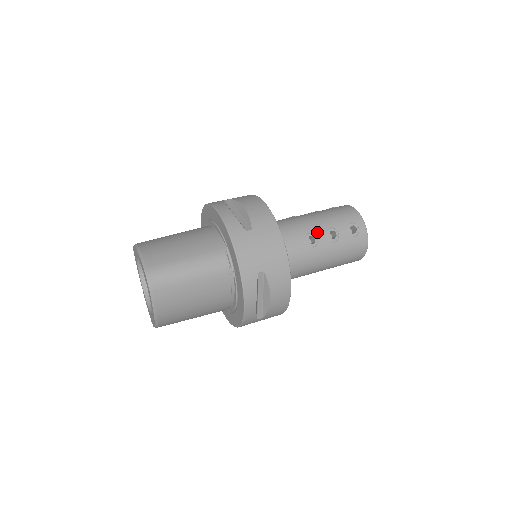
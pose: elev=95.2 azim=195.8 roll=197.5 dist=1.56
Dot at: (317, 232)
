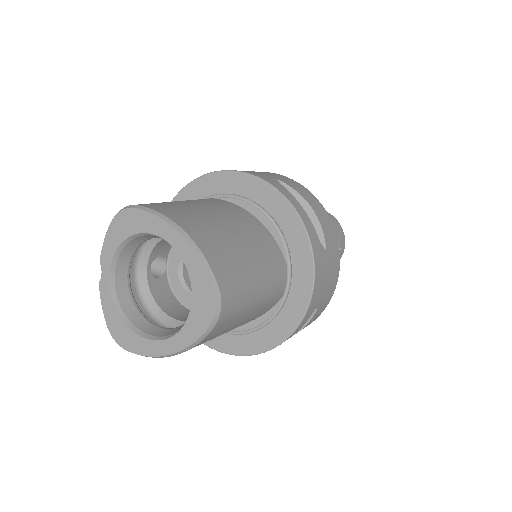
Dot at: occluded
